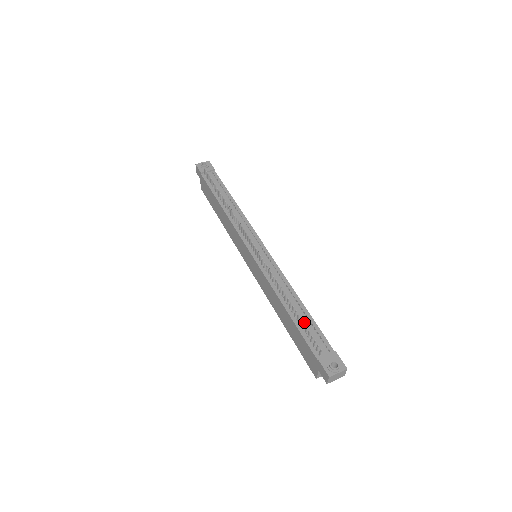
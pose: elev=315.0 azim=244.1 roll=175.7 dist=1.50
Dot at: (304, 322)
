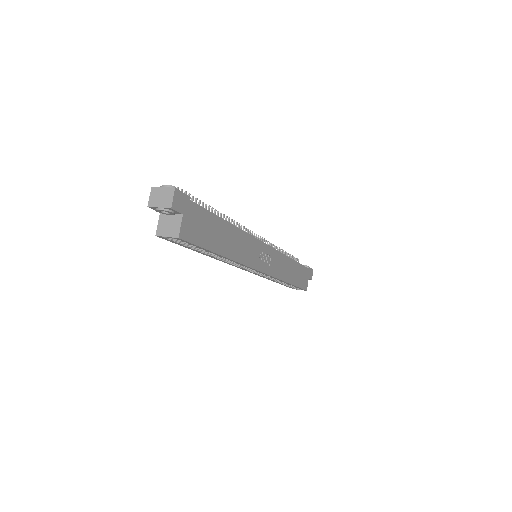
Dot at: occluded
